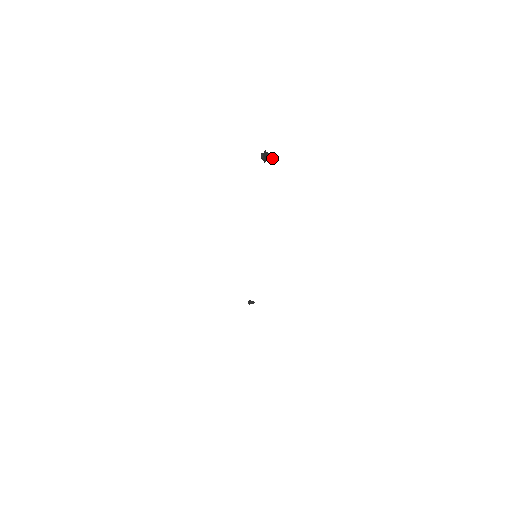
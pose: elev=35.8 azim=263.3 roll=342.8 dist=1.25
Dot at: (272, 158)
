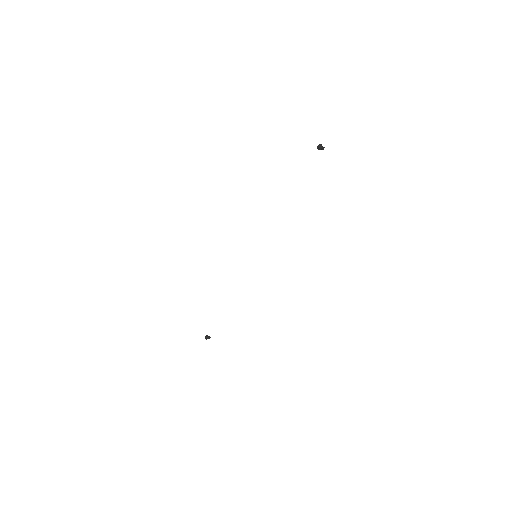
Dot at: (323, 148)
